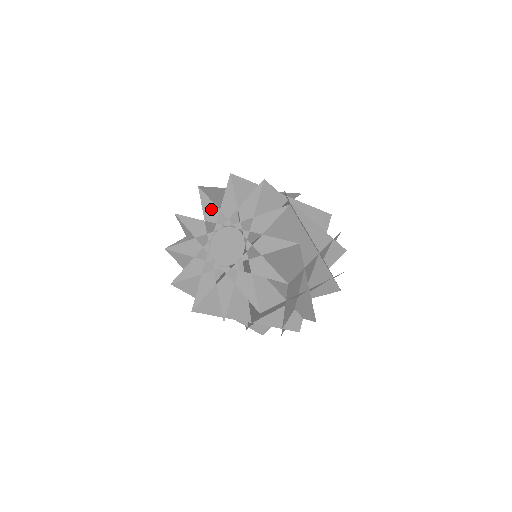
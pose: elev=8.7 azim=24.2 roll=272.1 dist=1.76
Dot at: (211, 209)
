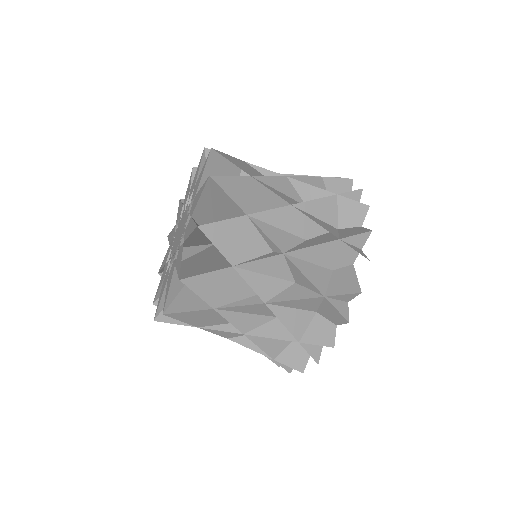
Dot at: (166, 256)
